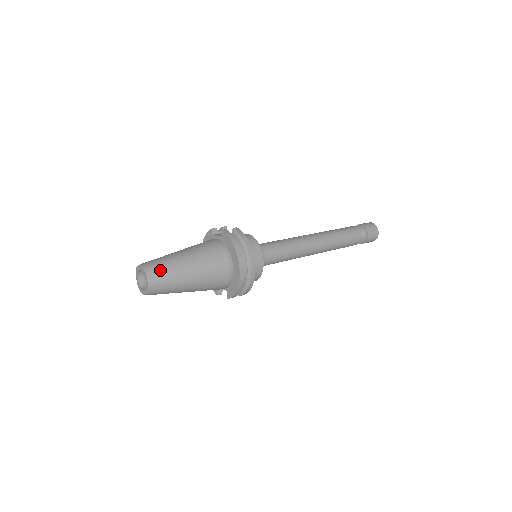
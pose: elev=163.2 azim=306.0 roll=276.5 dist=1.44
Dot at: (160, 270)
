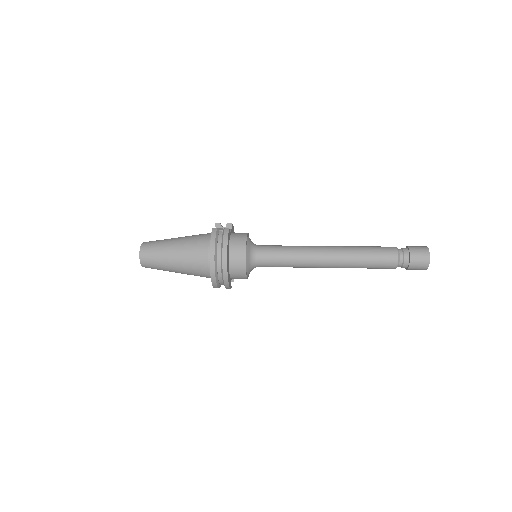
Dot at: (150, 251)
